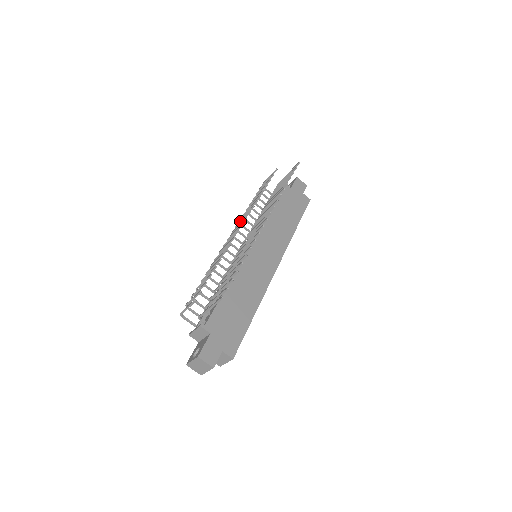
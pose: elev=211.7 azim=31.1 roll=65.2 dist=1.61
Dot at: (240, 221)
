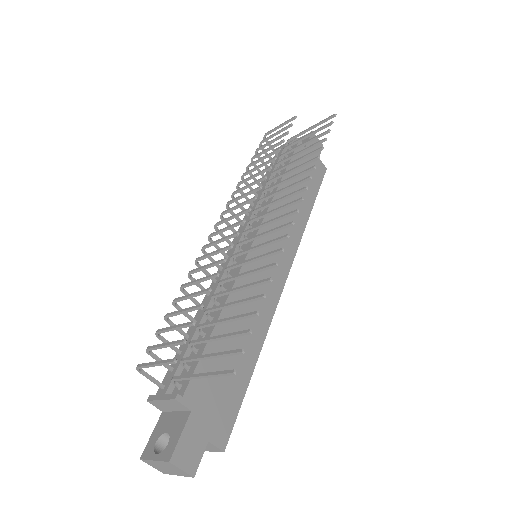
Dot at: (239, 197)
